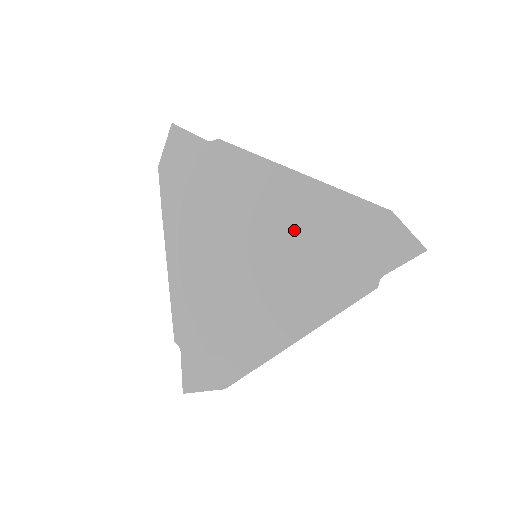
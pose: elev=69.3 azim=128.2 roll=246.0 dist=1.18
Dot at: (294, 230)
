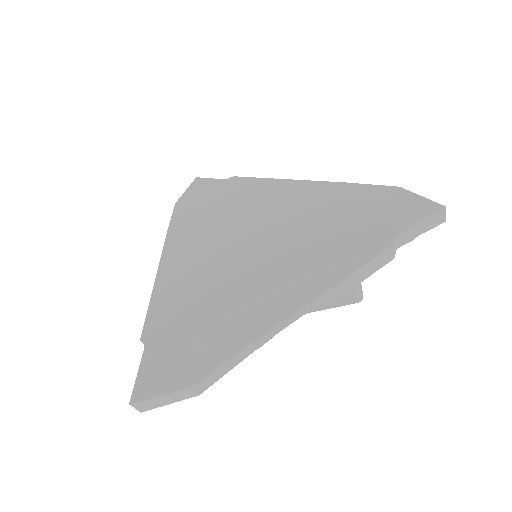
Dot at: (297, 218)
